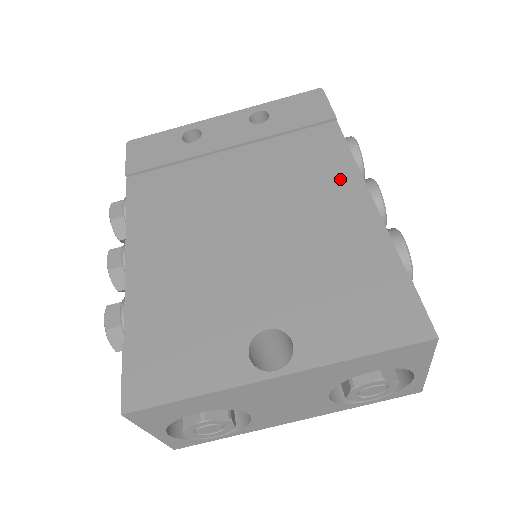
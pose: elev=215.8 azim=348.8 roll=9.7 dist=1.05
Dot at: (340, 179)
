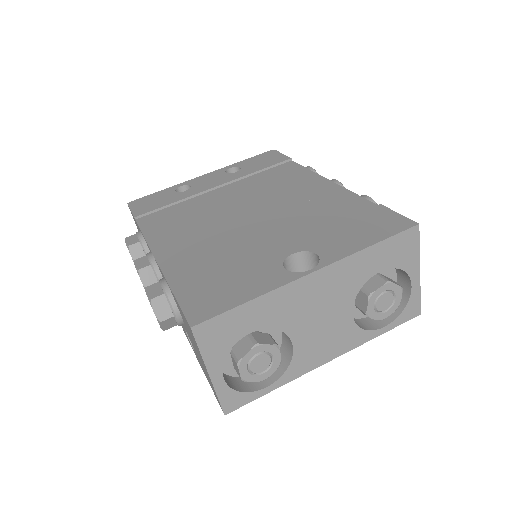
Dot at: (309, 182)
